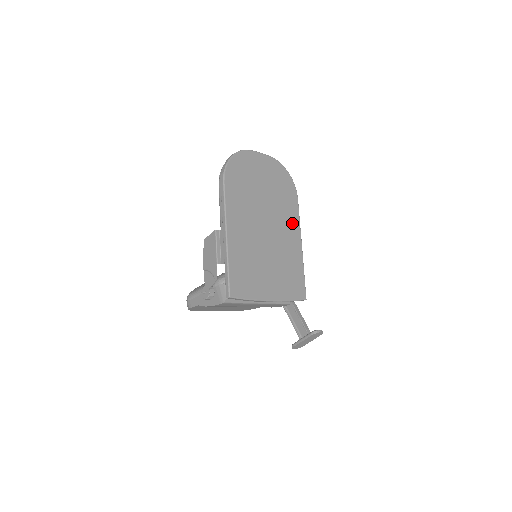
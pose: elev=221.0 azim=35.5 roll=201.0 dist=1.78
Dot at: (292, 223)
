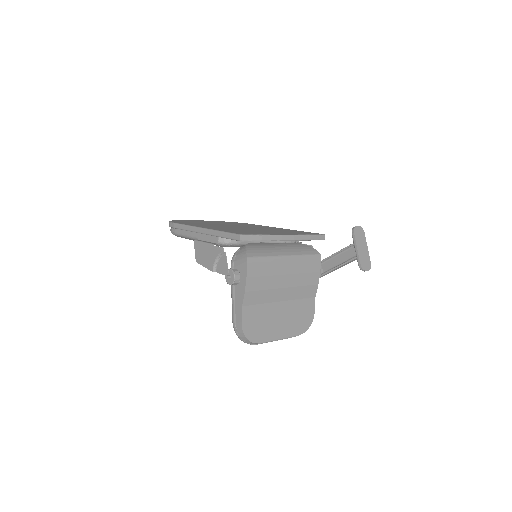
Dot at: occluded
